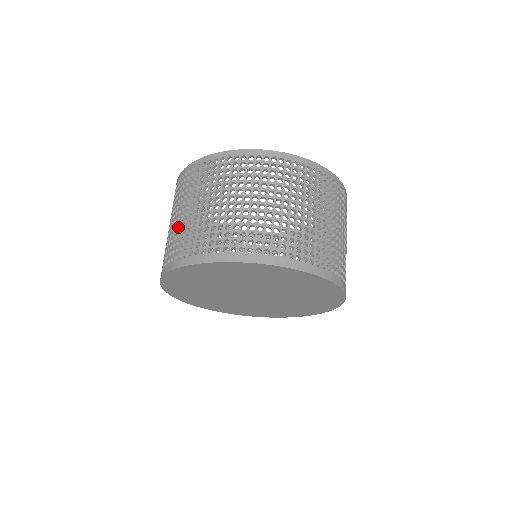
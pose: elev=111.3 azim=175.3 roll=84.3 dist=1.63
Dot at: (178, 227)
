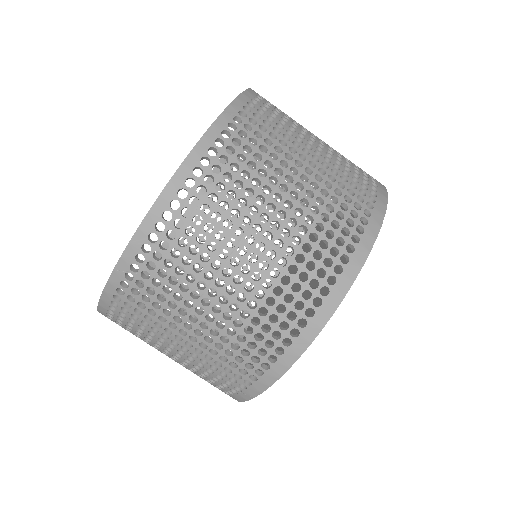
Dot at: occluded
